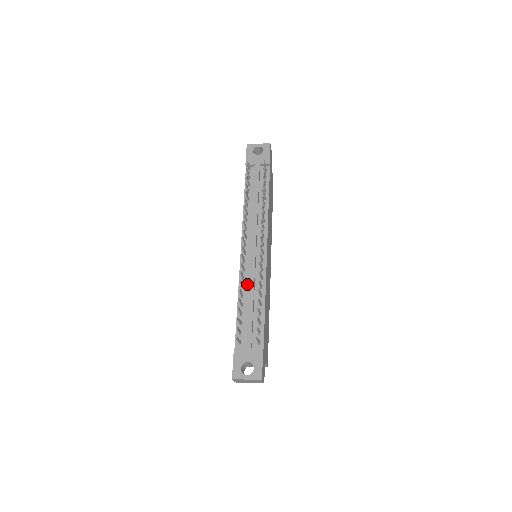
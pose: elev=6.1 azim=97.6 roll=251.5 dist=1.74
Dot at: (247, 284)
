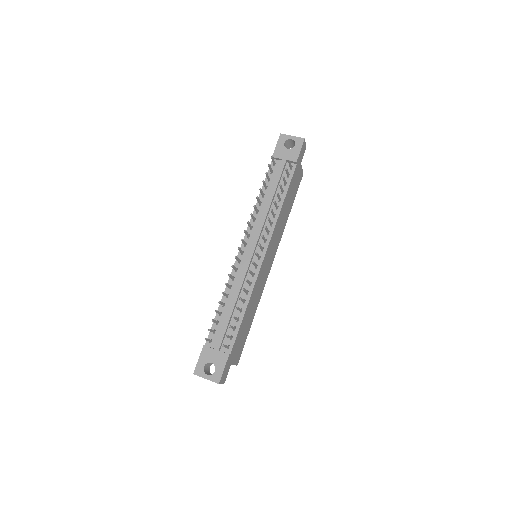
Dot at: (235, 286)
